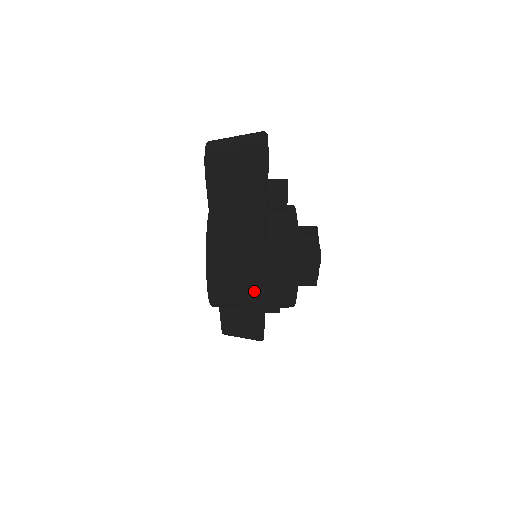
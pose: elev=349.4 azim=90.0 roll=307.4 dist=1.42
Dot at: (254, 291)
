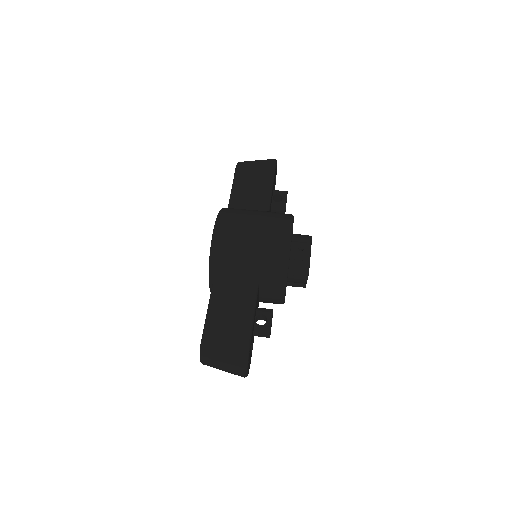
Dot at: occluded
